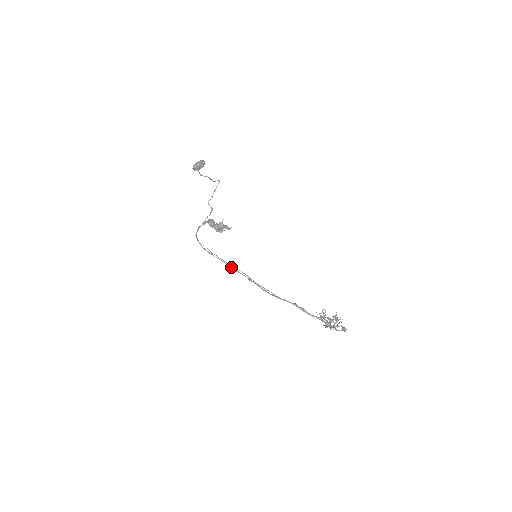
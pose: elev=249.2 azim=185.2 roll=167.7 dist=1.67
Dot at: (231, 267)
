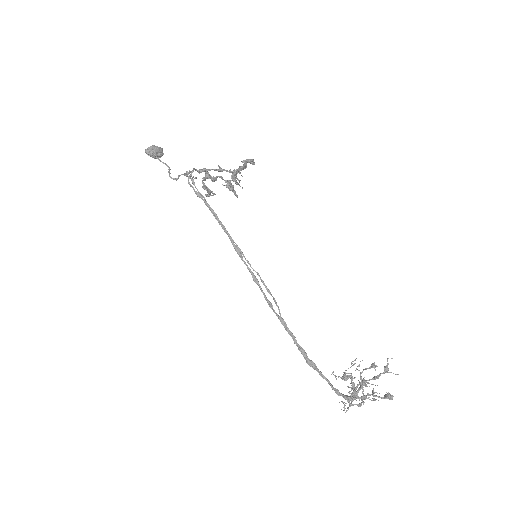
Dot at: (233, 242)
